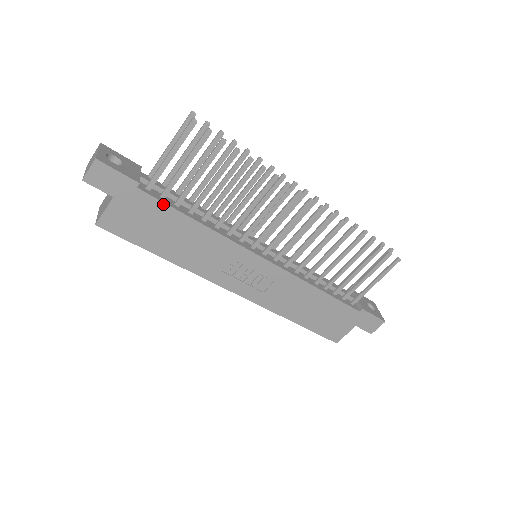
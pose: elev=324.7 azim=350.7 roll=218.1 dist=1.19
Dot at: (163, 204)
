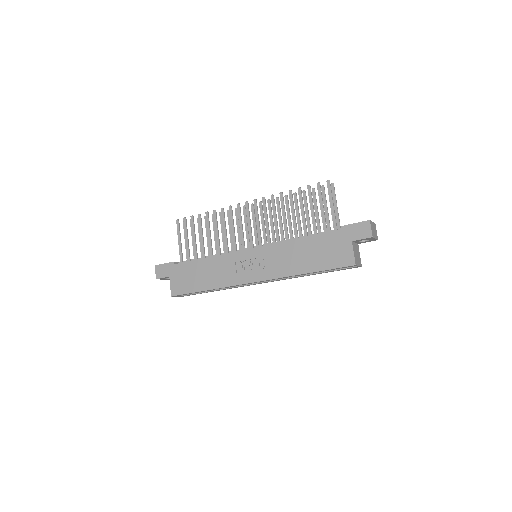
Dot at: (187, 263)
